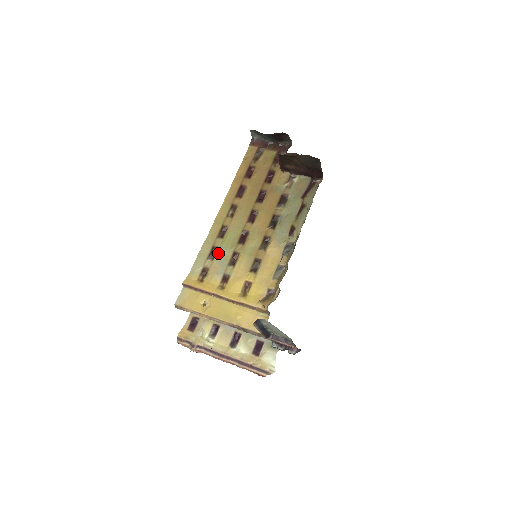
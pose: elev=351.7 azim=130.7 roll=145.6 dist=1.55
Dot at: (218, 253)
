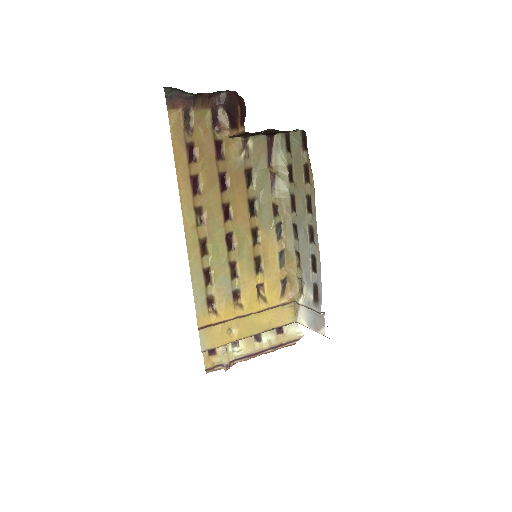
Dot at: (214, 274)
